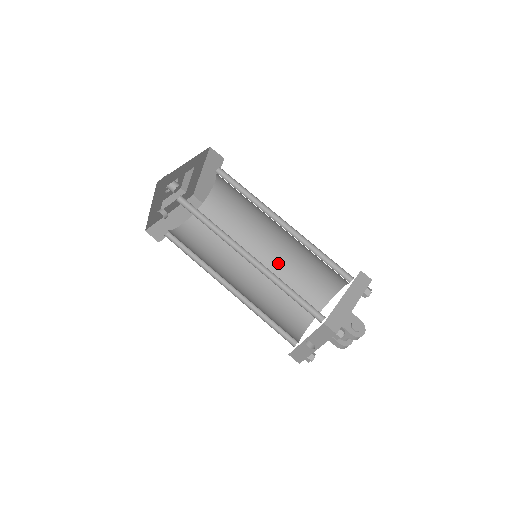
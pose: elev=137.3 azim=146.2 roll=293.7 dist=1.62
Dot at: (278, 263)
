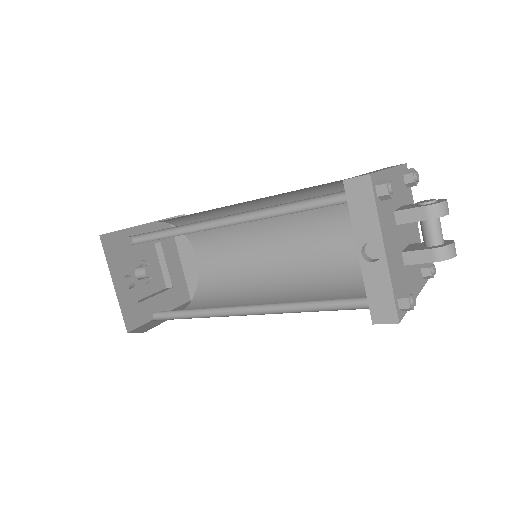
Dot at: (306, 274)
